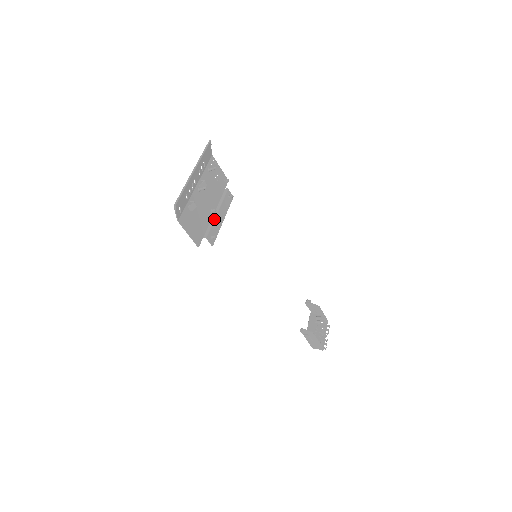
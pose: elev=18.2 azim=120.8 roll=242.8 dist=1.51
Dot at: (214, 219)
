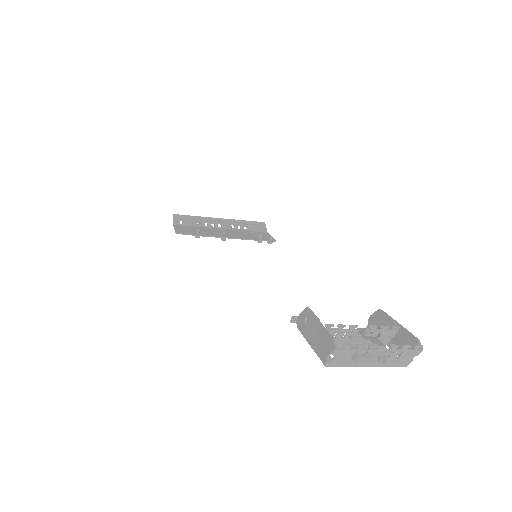
Dot at: (217, 234)
